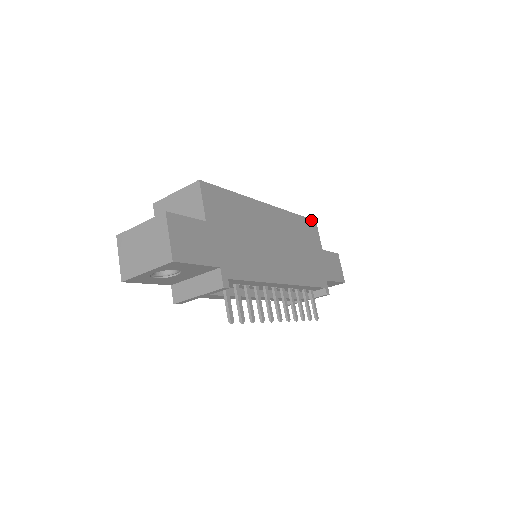
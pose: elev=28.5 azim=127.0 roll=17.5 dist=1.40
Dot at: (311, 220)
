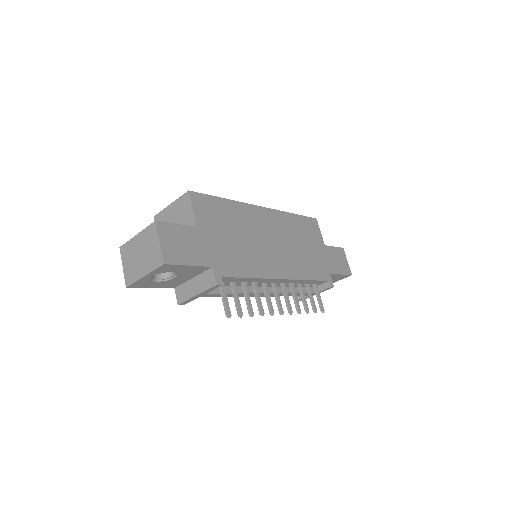
Dot at: (311, 218)
